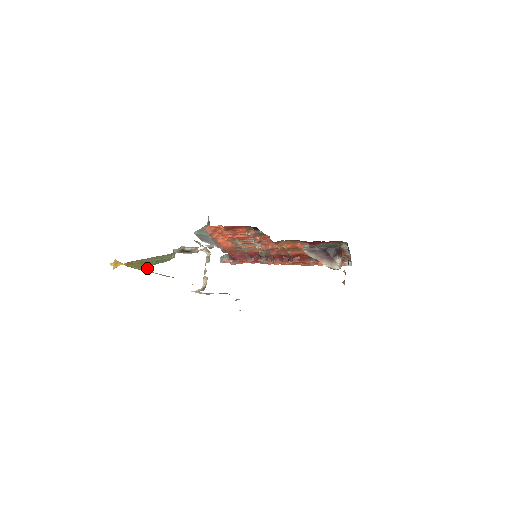
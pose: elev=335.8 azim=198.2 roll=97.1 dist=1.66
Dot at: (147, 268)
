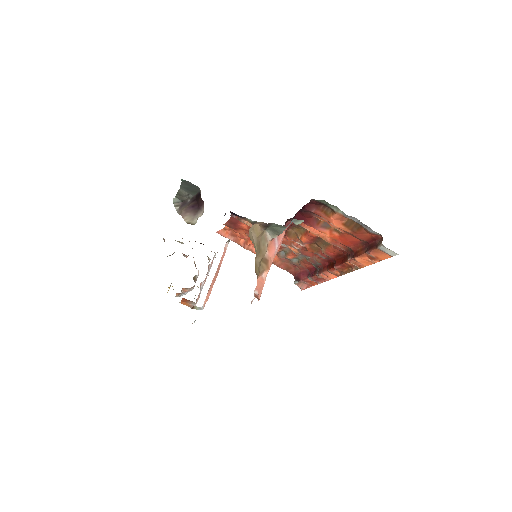
Dot at: occluded
